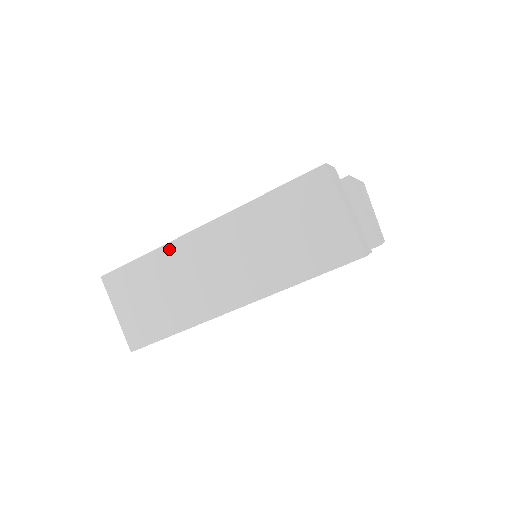
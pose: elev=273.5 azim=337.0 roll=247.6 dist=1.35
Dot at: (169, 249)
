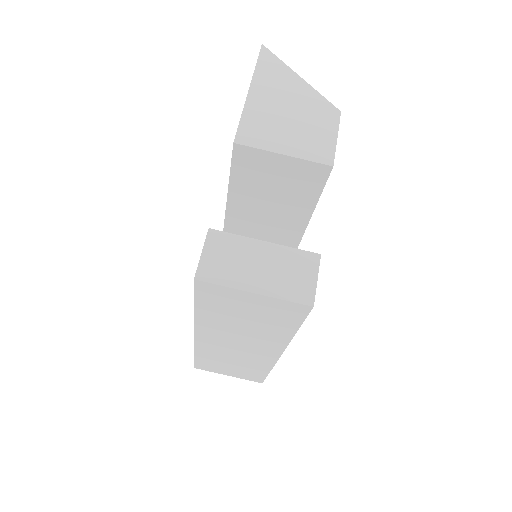
Dot at: (199, 349)
